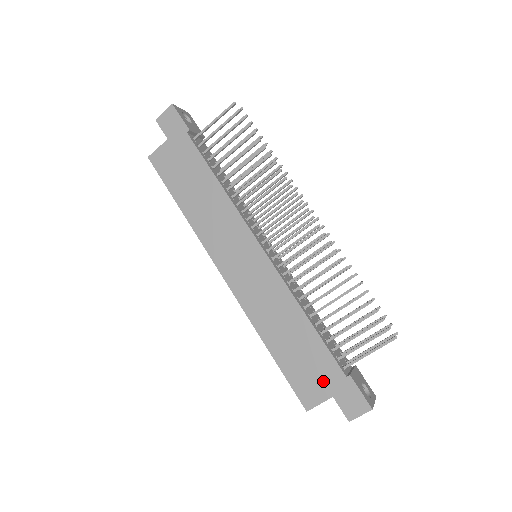
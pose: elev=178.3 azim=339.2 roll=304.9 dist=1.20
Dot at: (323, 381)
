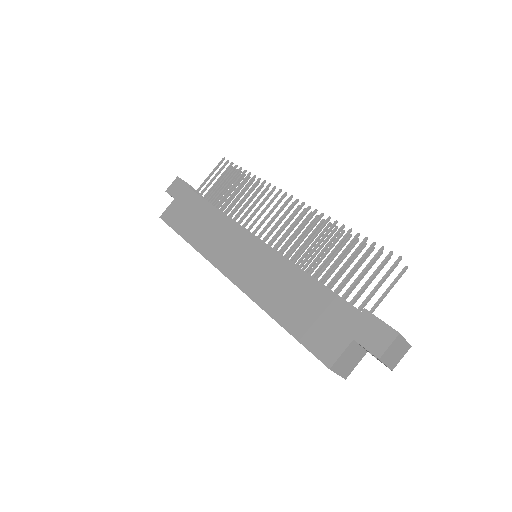
Dot at: (339, 327)
